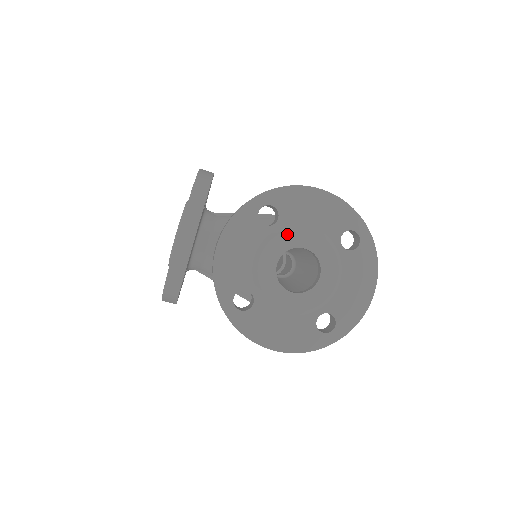
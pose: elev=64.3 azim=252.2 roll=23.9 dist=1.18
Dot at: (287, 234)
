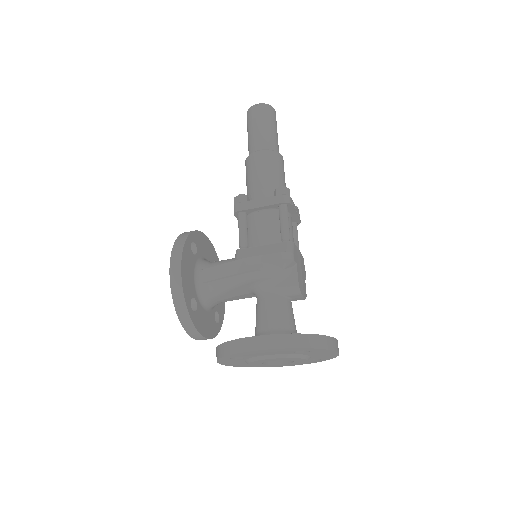
Dot at: (256, 361)
